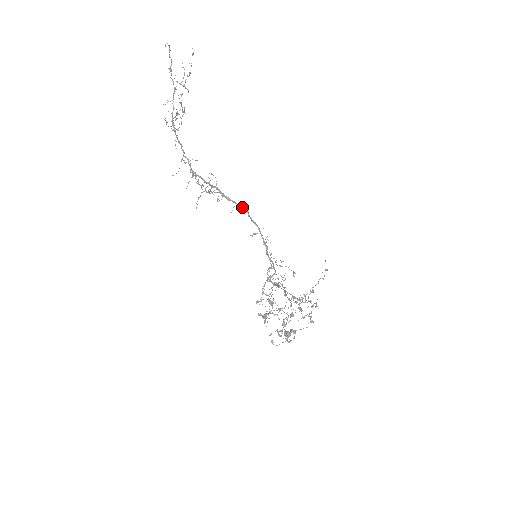
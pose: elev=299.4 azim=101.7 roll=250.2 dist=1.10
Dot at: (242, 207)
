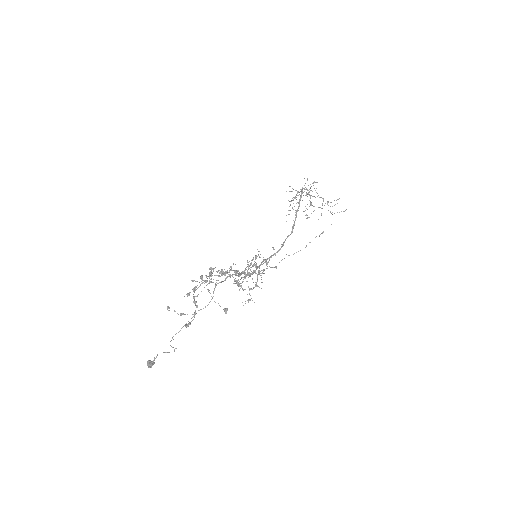
Dot at: occluded
